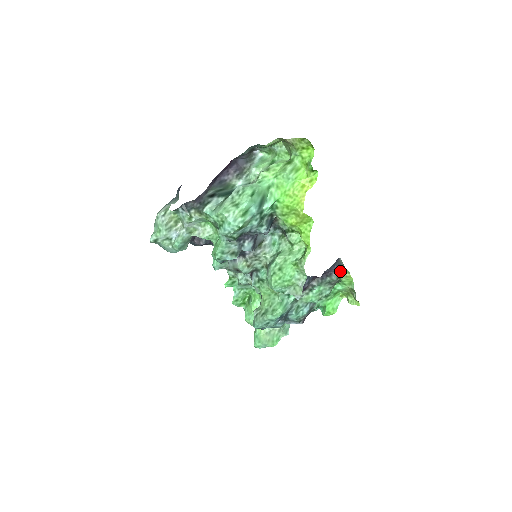
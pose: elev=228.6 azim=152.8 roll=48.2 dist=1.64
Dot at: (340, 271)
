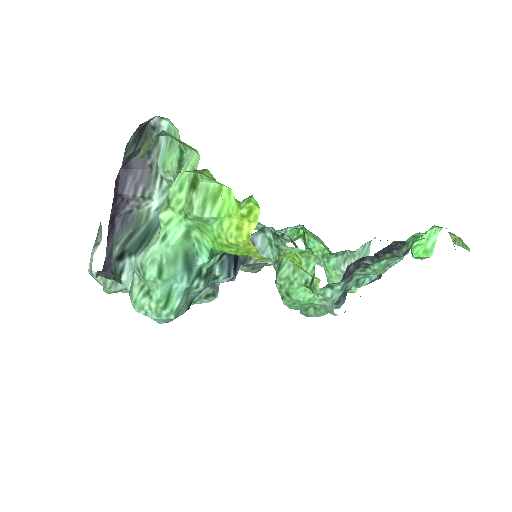
Dot at: (406, 244)
